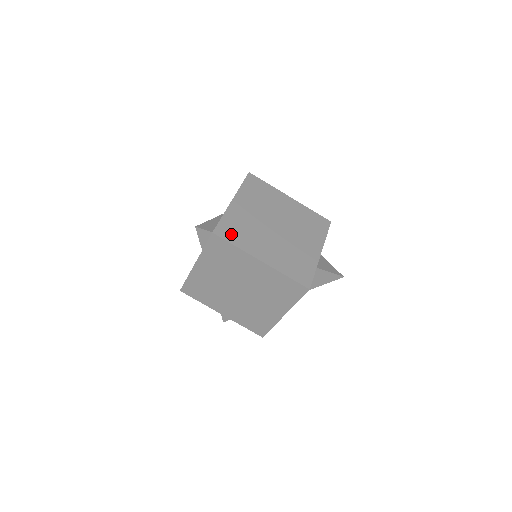
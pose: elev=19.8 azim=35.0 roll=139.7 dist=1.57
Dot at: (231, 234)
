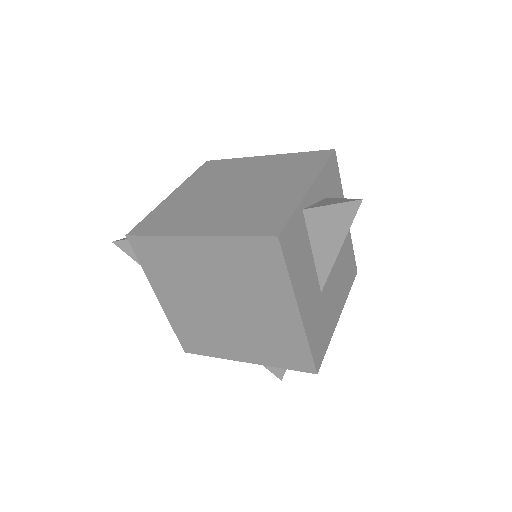
Dot at: (154, 226)
